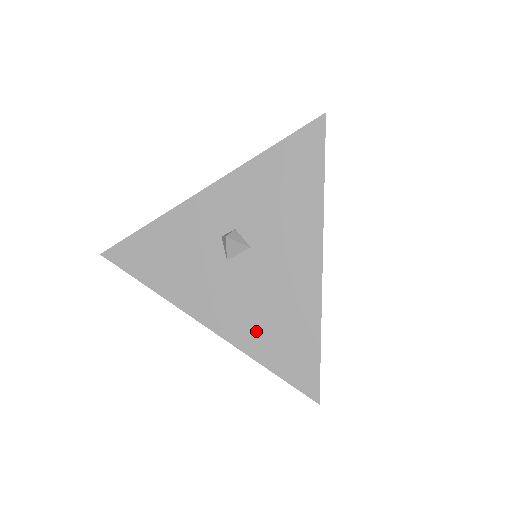
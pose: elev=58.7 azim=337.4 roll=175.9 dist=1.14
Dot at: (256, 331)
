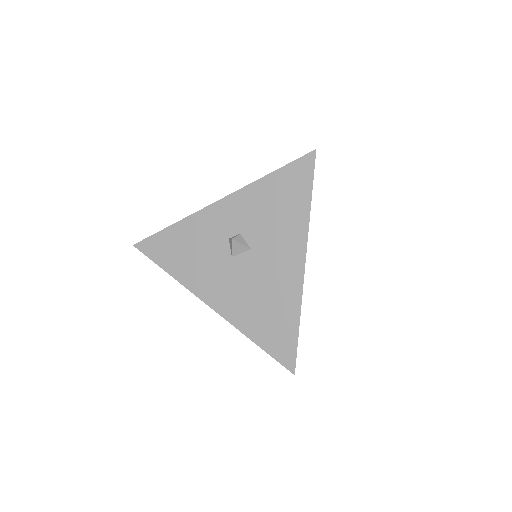
Dot at: (250, 314)
